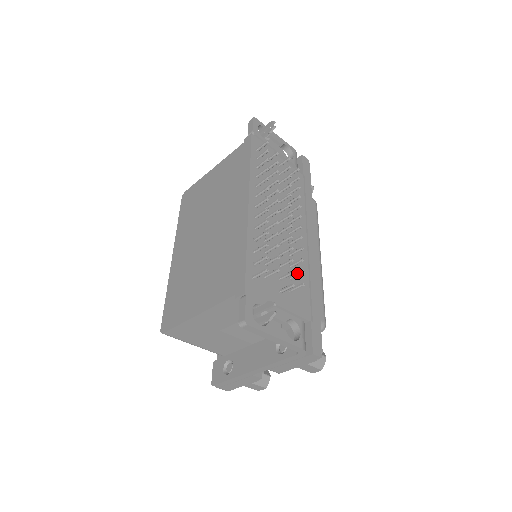
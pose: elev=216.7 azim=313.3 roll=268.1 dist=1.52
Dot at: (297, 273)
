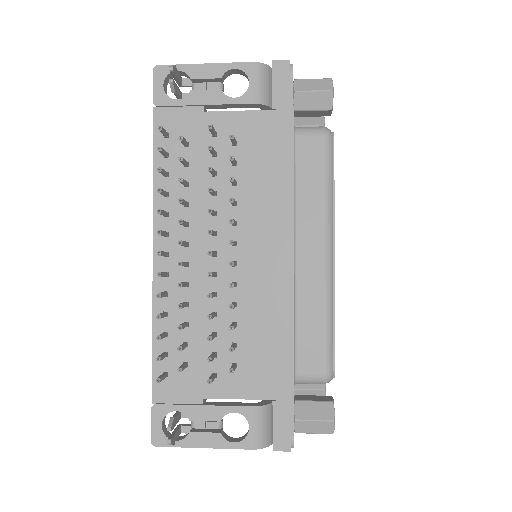
Dot at: (230, 347)
